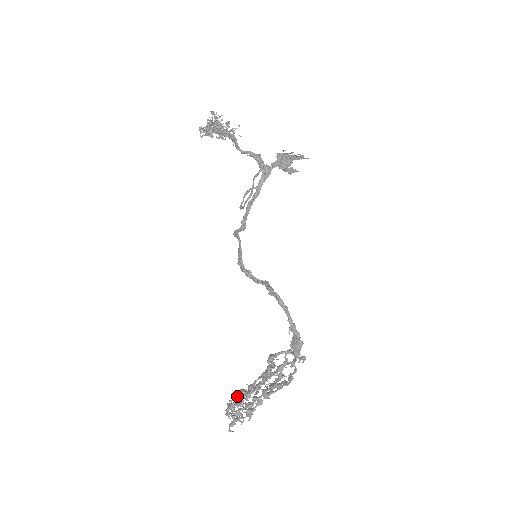
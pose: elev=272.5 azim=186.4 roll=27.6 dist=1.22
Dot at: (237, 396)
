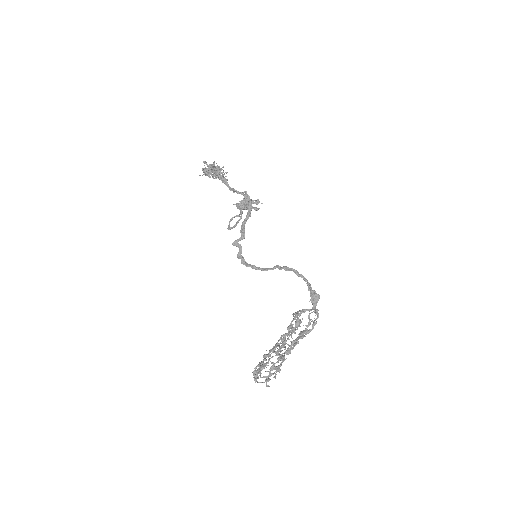
Dot at: (263, 360)
